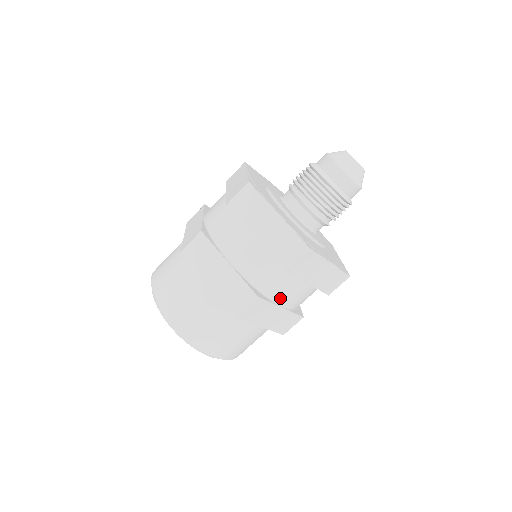
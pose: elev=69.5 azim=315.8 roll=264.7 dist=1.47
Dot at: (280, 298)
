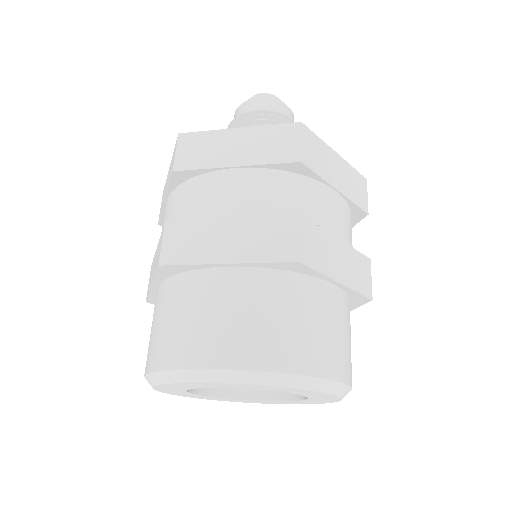
Dot at: (214, 210)
